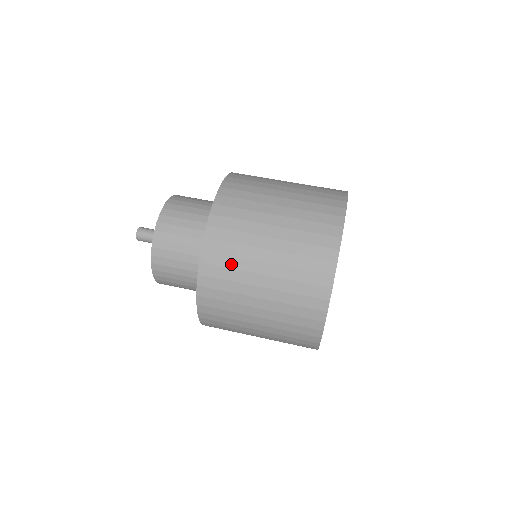
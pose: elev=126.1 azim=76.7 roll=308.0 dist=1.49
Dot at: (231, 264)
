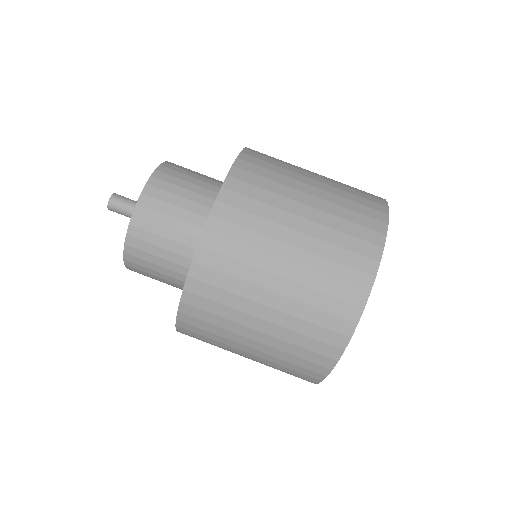
Dot at: occluded
